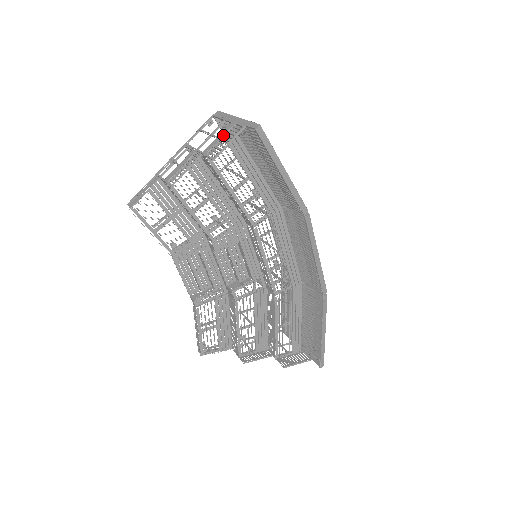
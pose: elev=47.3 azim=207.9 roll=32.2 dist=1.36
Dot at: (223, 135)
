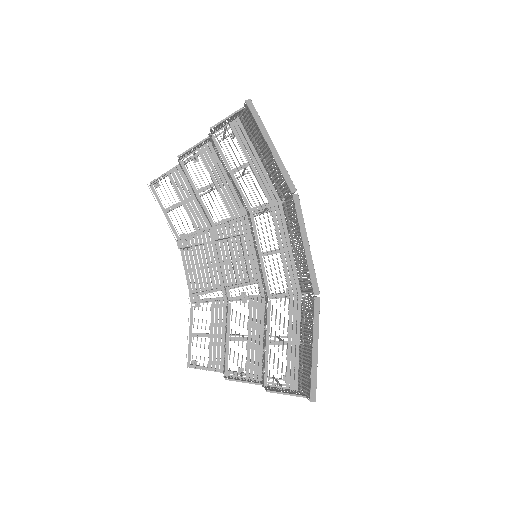
Dot at: (228, 121)
